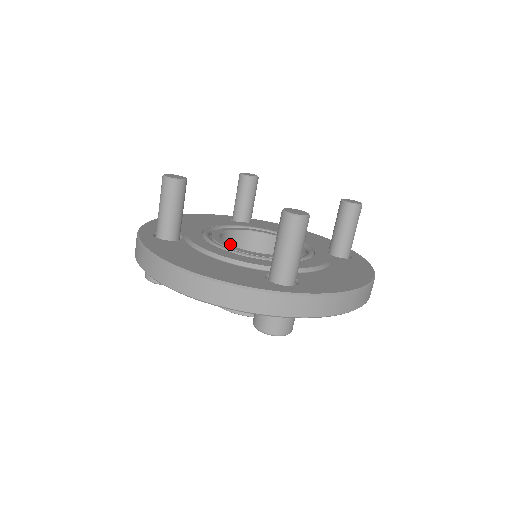
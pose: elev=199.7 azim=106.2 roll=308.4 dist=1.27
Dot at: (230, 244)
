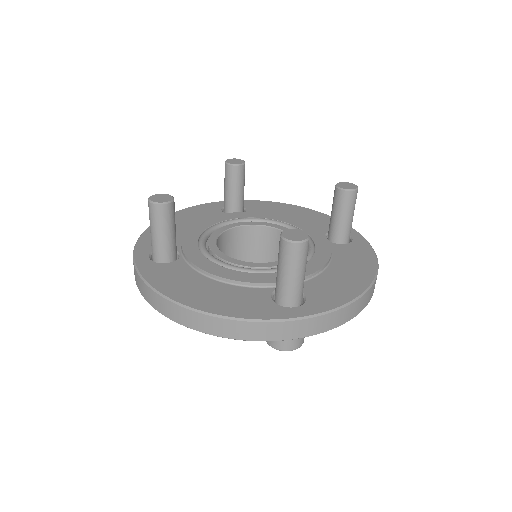
Dot at: (227, 243)
